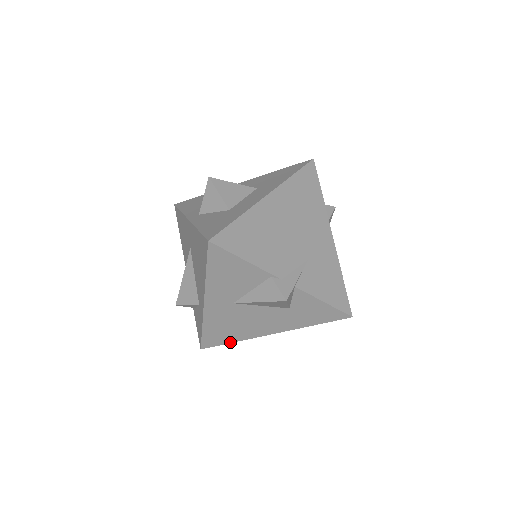
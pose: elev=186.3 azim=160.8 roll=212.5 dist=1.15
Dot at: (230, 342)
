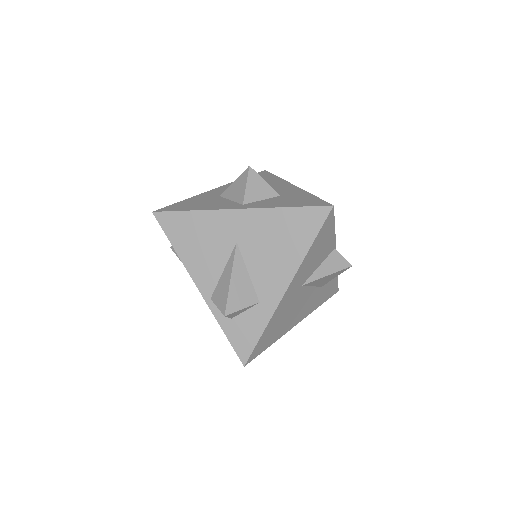
Dot at: (269, 346)
